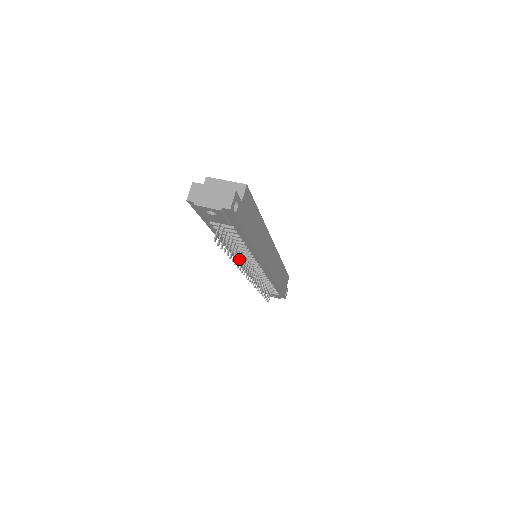
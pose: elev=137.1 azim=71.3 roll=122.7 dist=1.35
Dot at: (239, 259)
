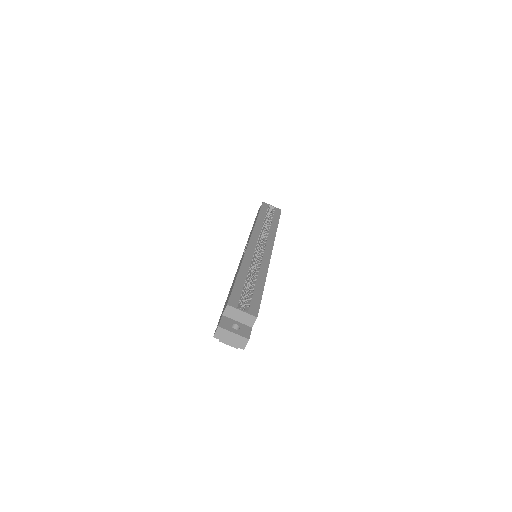
Dot at: occluded
